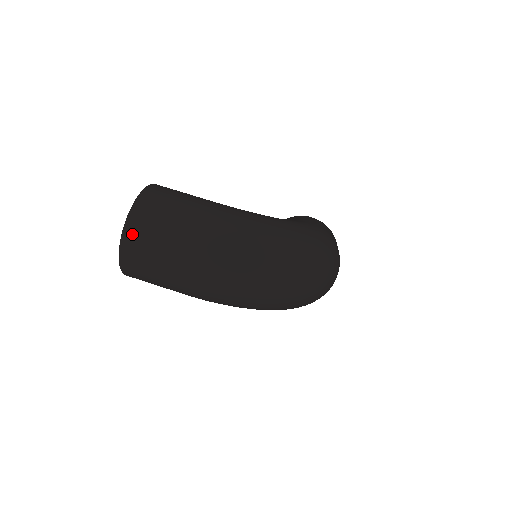
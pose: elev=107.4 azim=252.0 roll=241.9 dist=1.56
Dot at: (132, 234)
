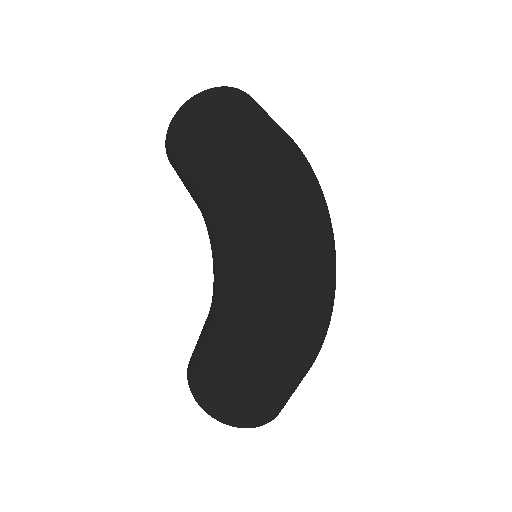
Dot at: (240, 93)
